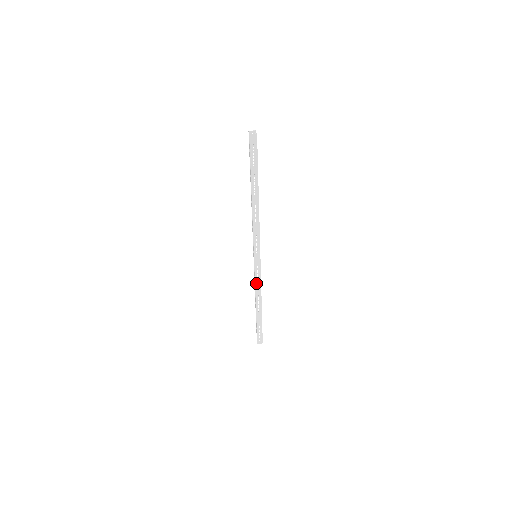
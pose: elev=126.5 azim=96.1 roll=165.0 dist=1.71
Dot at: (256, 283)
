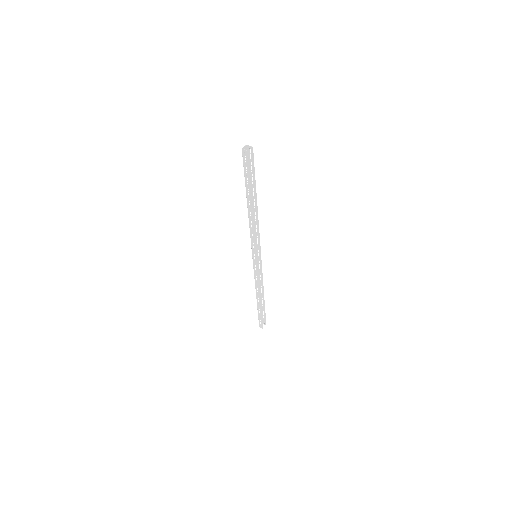
Dot at: (255, 278)
